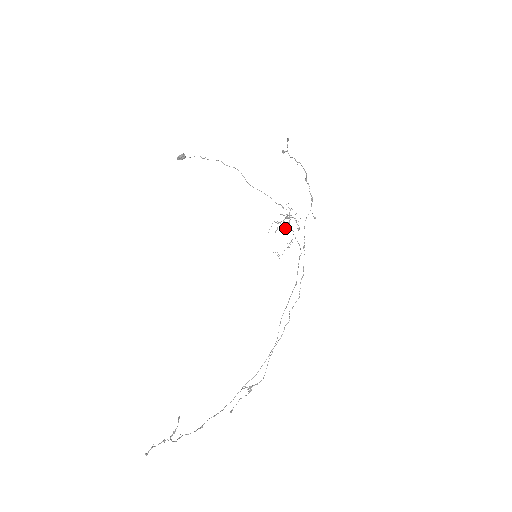
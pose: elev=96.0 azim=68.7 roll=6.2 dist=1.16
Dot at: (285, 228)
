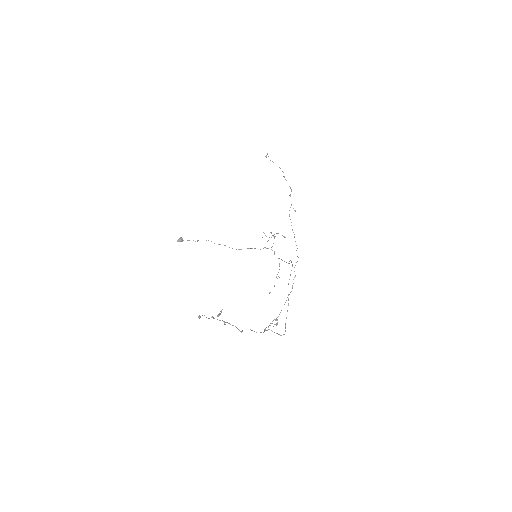
Dot at: (274, 236)
